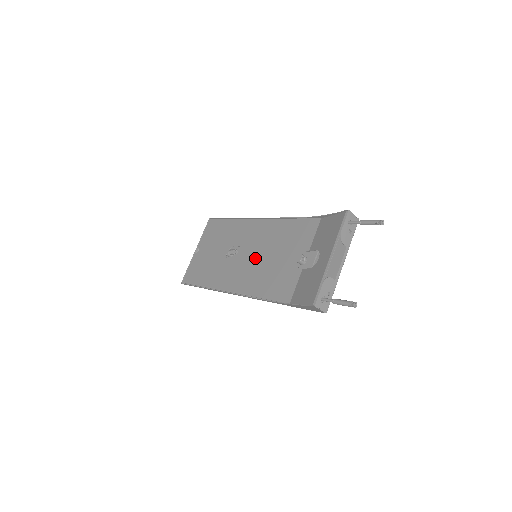
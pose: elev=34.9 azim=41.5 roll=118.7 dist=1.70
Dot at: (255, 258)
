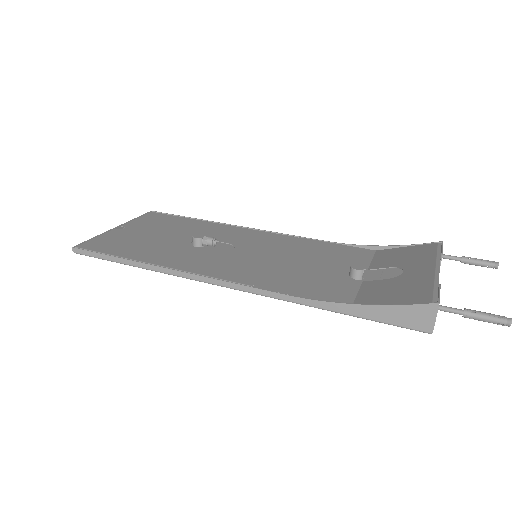
Dot at: (257, 256)
